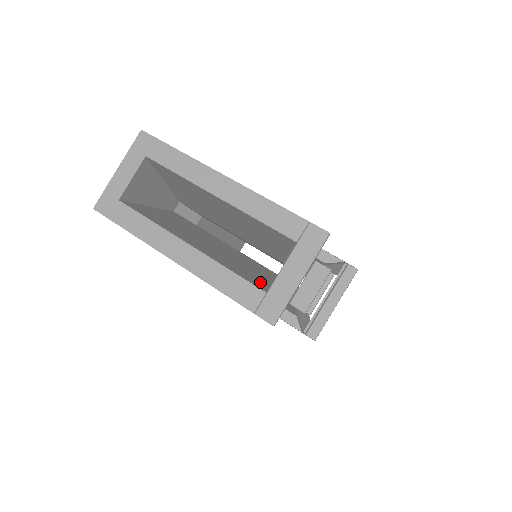
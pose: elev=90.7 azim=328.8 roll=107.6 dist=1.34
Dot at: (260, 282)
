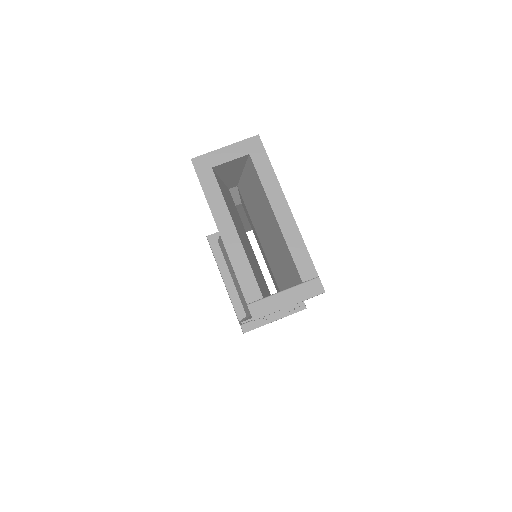
Dot at: (261, 286)
